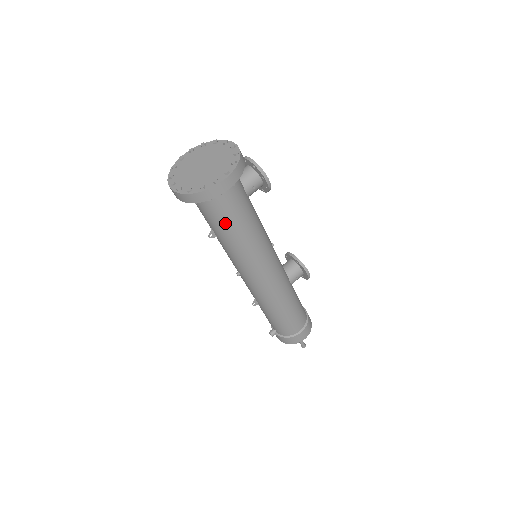
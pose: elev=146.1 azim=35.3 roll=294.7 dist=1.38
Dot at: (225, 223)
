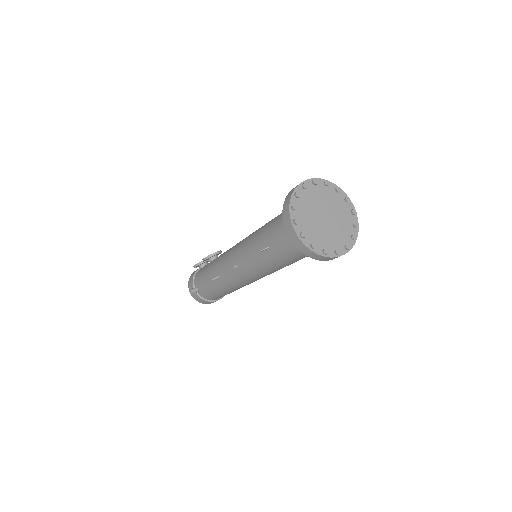
Dot at: (291, 258)
